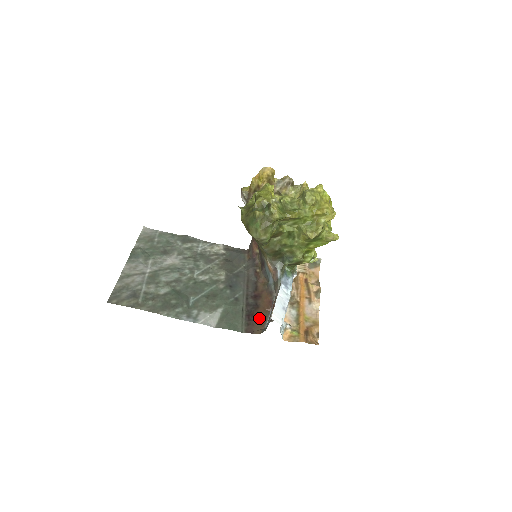
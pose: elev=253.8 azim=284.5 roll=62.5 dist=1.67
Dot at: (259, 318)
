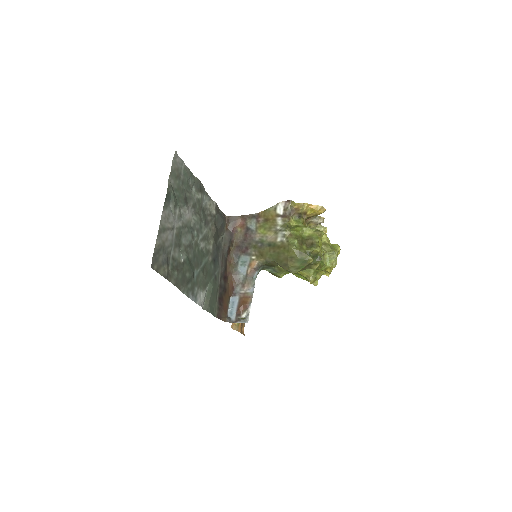
Dot at: (225, 304)
